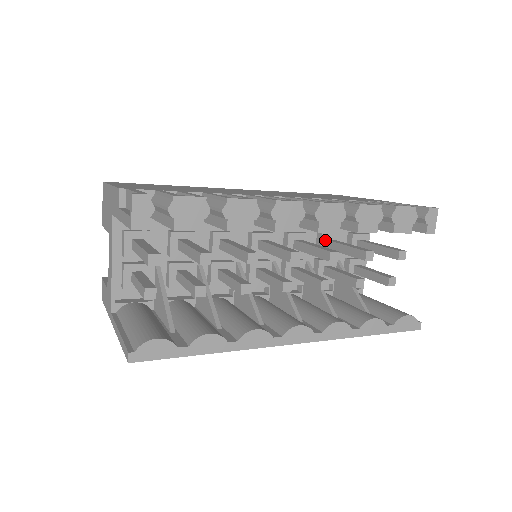
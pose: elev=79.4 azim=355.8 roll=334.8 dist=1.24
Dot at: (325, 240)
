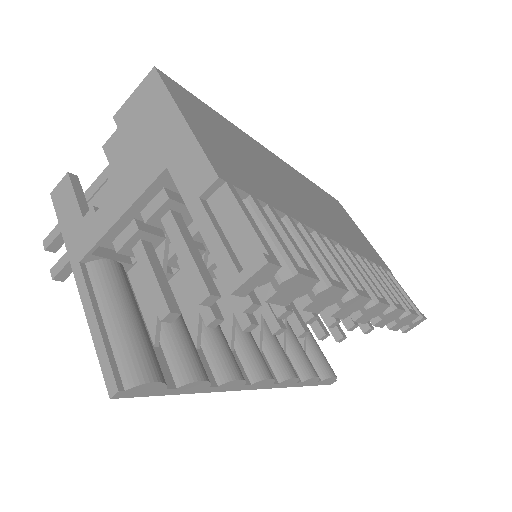
Dot at: occluded
